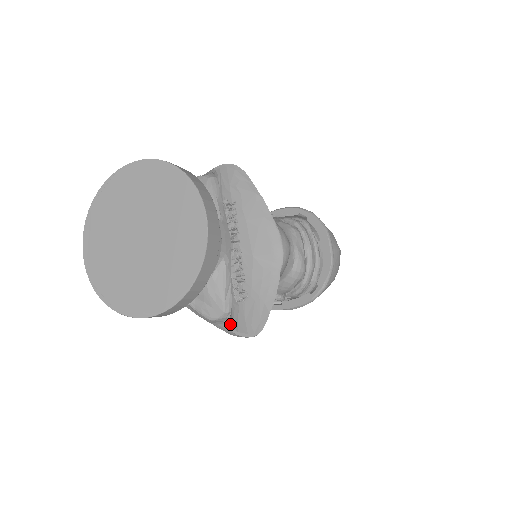
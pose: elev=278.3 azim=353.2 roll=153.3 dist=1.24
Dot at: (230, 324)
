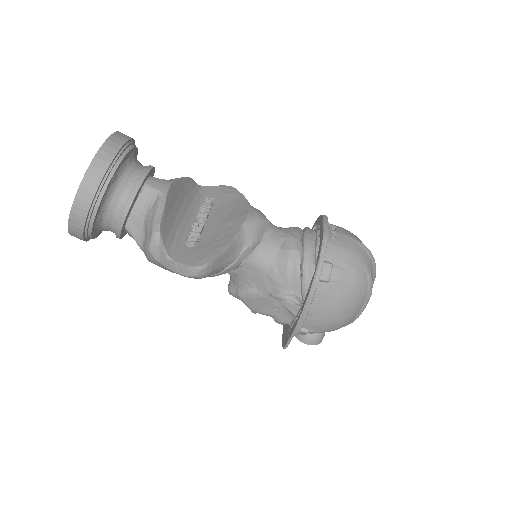
Dot at: (167, 252)
